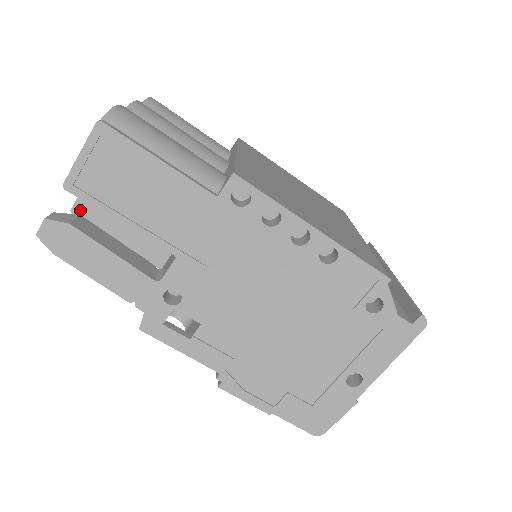
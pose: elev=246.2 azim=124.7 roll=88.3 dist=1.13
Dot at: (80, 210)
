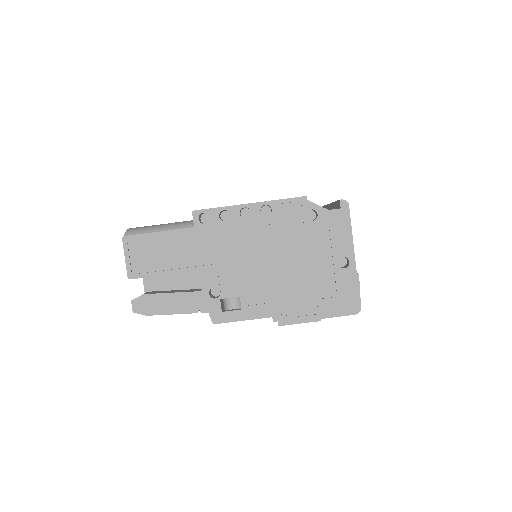
Dot at: occluded
